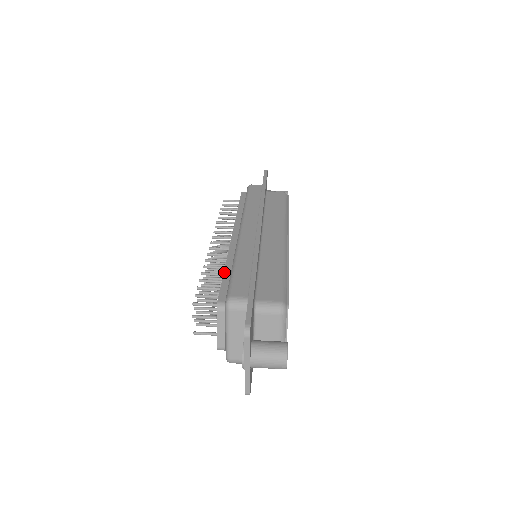
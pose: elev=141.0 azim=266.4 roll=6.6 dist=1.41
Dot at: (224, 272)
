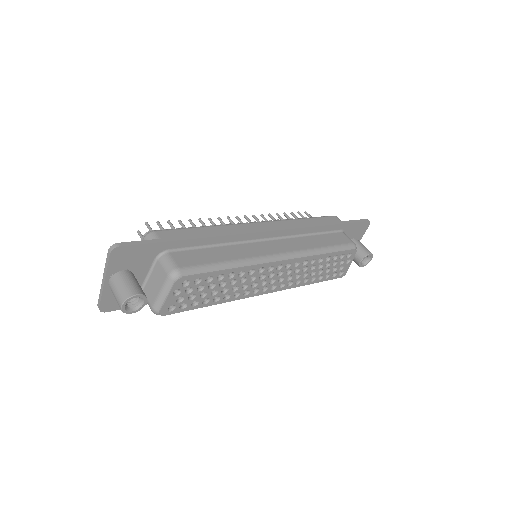
Dot at: occluded
